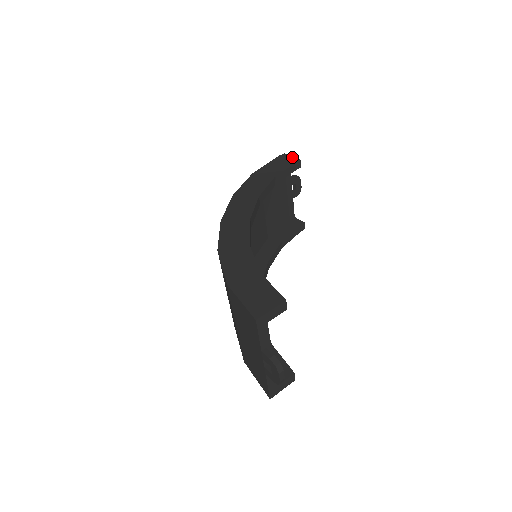
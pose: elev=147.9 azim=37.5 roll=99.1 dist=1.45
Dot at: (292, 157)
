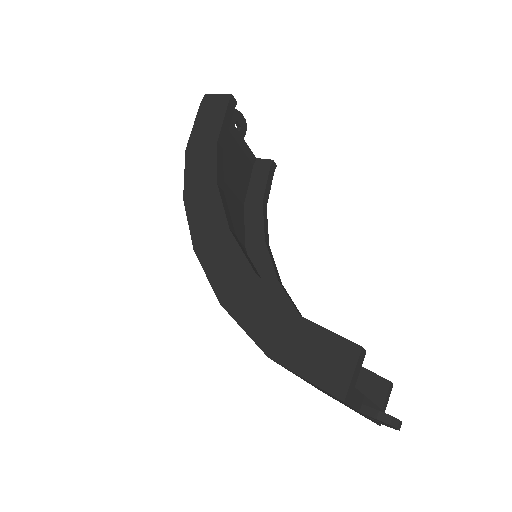
Dot at: (219, 95)
